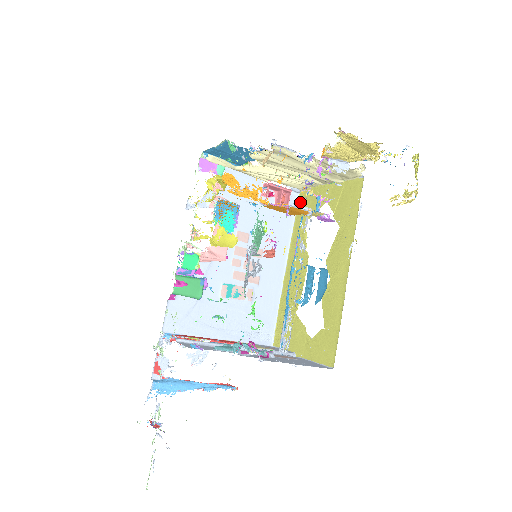
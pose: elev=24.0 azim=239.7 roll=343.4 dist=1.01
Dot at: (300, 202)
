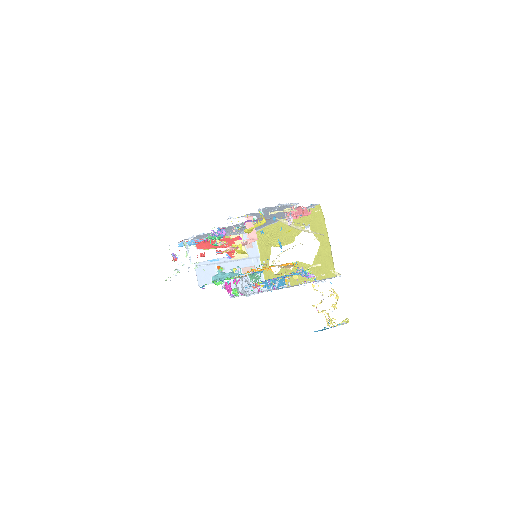
Dot at: (315, 209)
